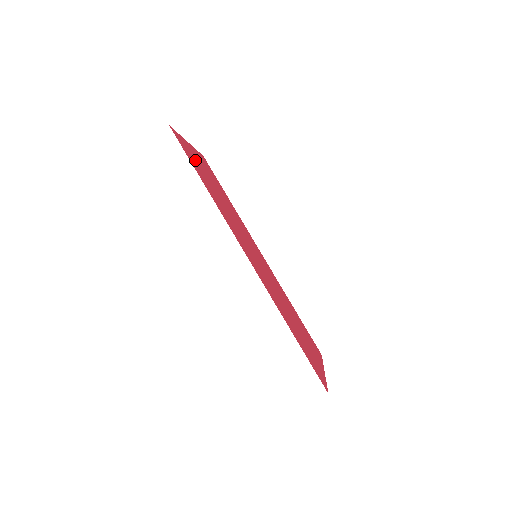
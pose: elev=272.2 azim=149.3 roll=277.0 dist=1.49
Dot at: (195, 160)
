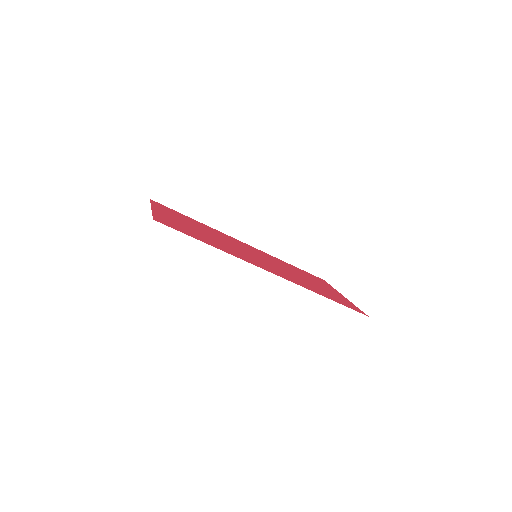
Dot at: (176, 224)
